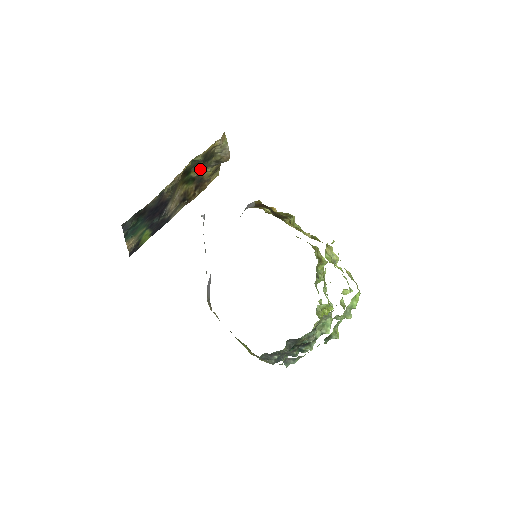
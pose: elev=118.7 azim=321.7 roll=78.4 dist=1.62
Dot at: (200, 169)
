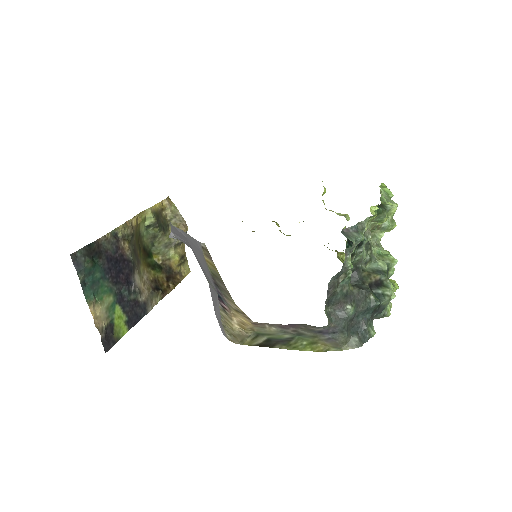
Dot at: (162, 252)
